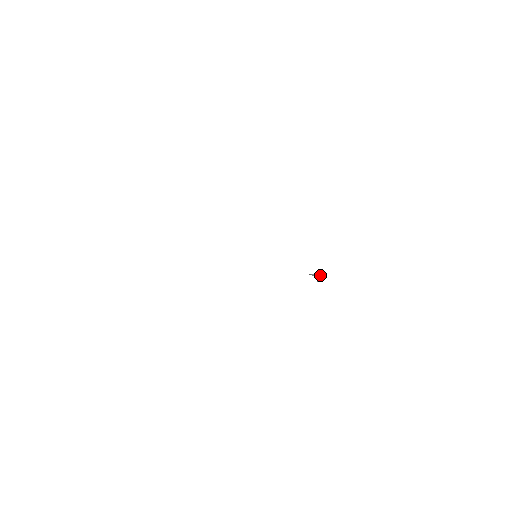
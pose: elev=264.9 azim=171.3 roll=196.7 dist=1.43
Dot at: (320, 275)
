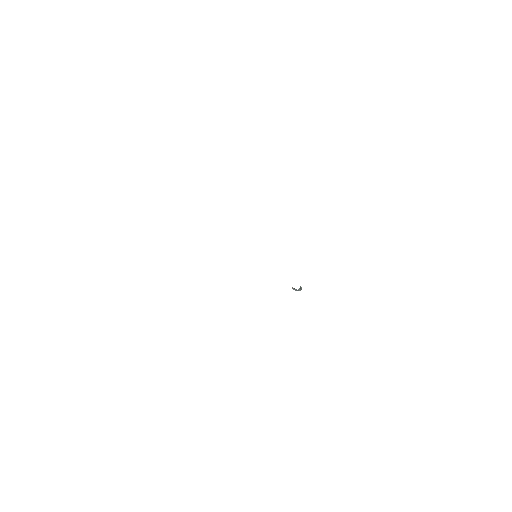
Dot at: occluded
